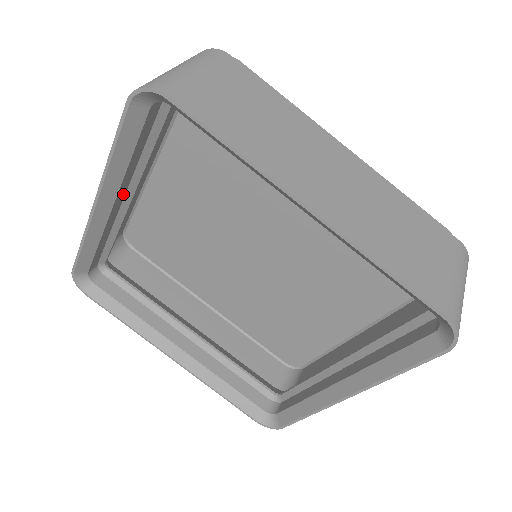
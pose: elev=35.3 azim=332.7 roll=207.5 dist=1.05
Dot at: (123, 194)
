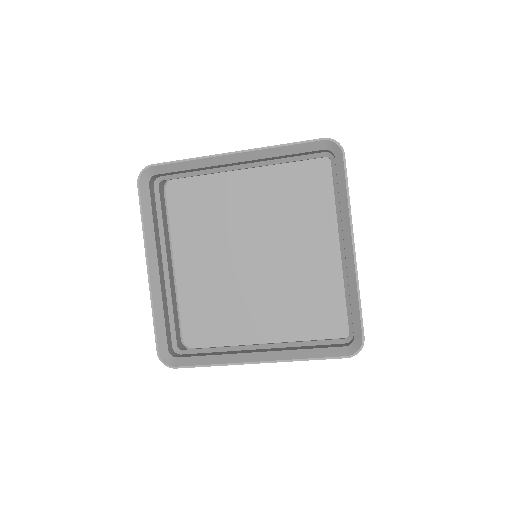
Dot at: (246, 163)
